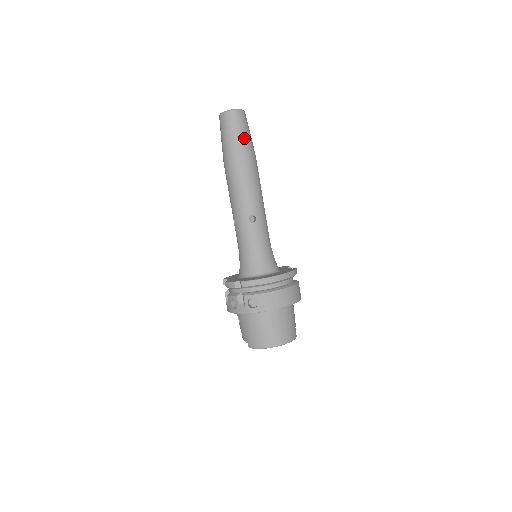
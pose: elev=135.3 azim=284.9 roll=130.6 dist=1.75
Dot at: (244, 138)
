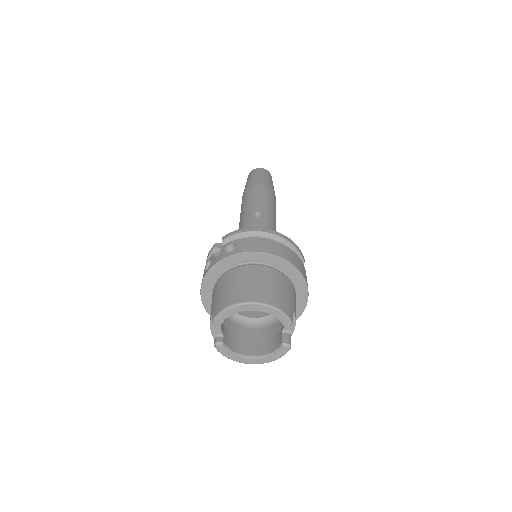
Dot at: (265, 178)
